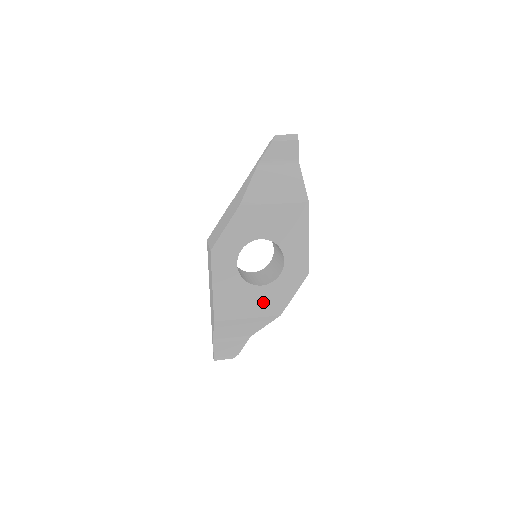
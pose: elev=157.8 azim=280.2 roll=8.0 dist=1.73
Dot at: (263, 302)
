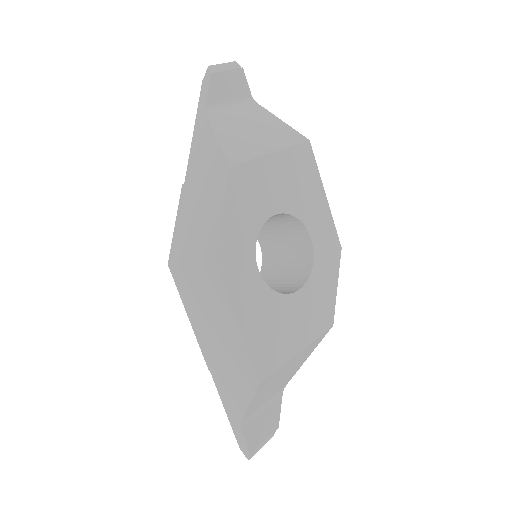
Dot at: (308, 316)
